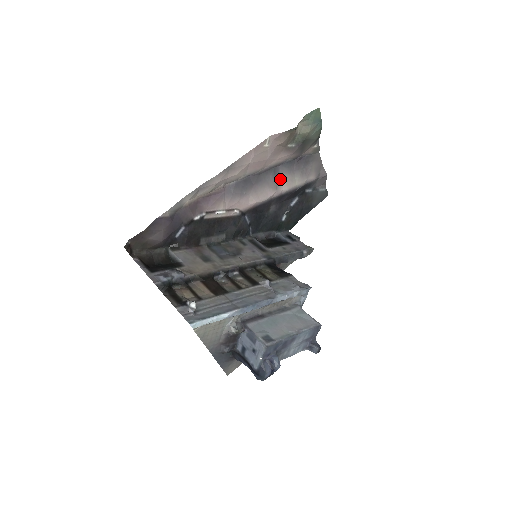
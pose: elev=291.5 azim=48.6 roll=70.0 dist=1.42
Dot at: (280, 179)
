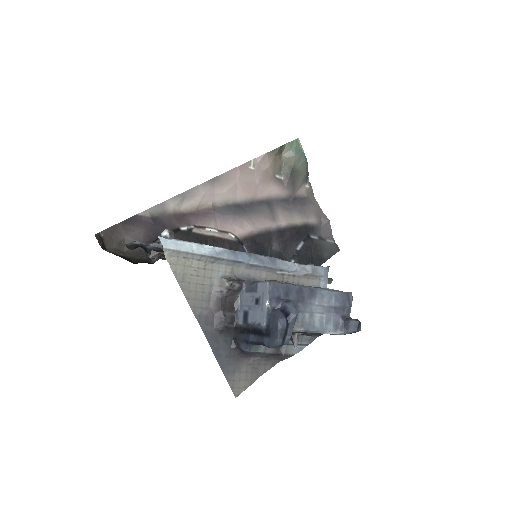
Dot at: (276, 213)
